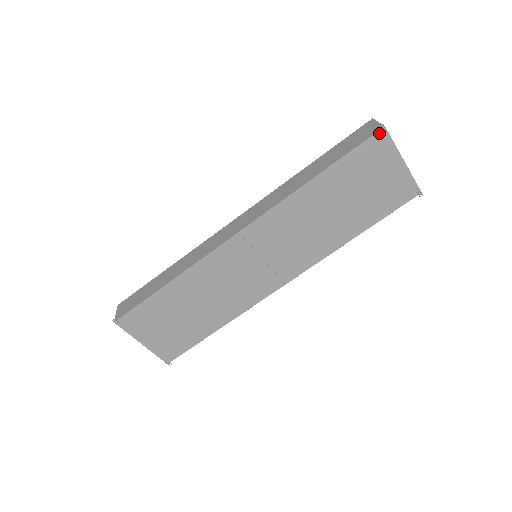
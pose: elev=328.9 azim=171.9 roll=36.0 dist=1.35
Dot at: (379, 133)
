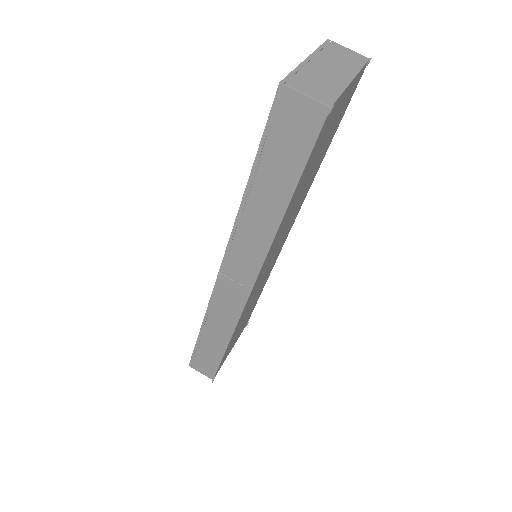
Dot at: (326, 118)
